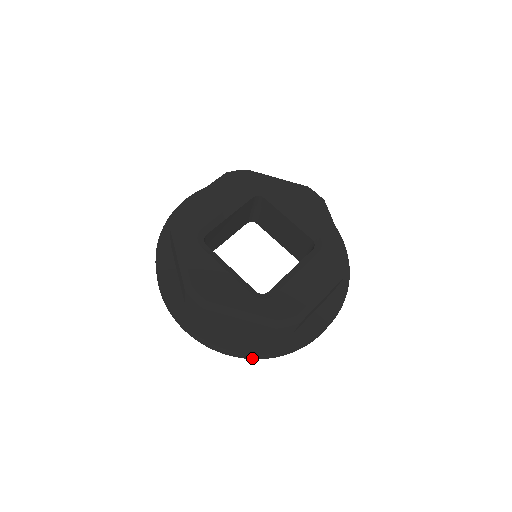
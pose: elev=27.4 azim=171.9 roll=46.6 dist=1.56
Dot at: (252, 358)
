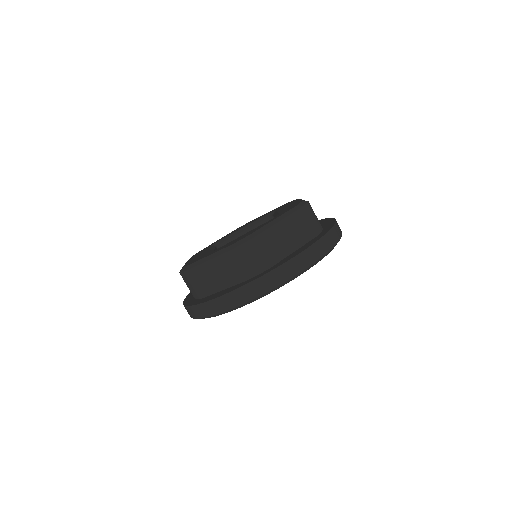
Dot at: (325, 252)
